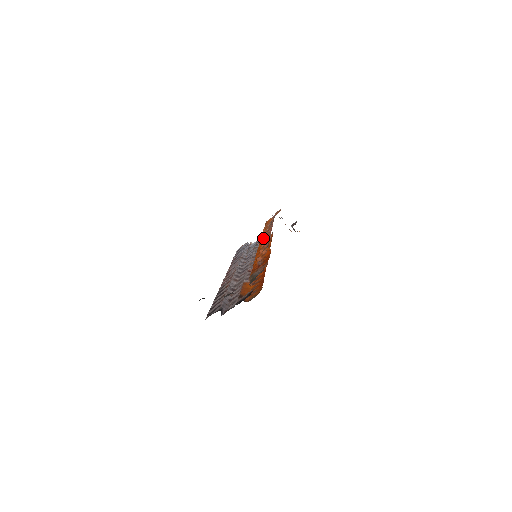
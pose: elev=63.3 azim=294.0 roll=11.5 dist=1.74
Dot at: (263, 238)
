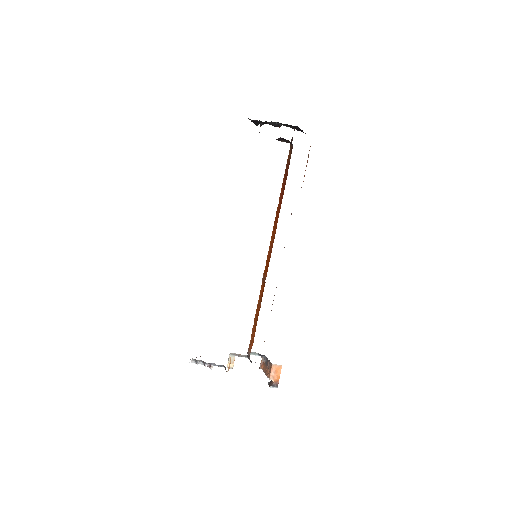
Dot at: occluded
